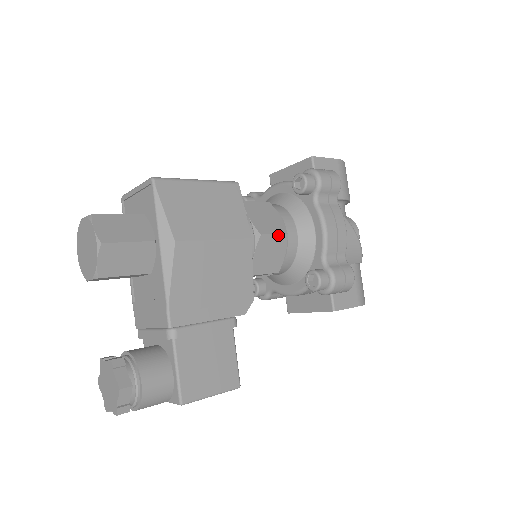
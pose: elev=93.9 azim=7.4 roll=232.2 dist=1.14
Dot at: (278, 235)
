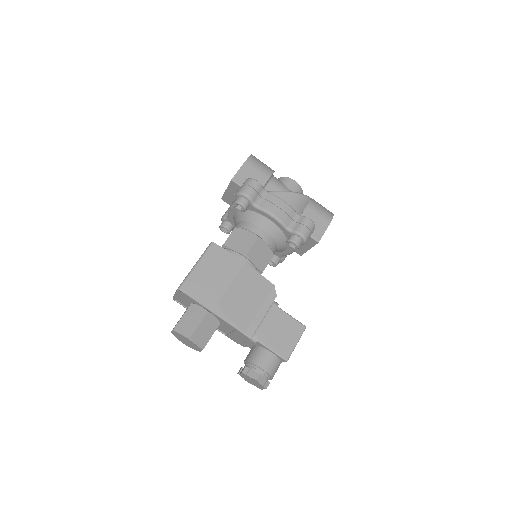
Dot at: (255, 243)
